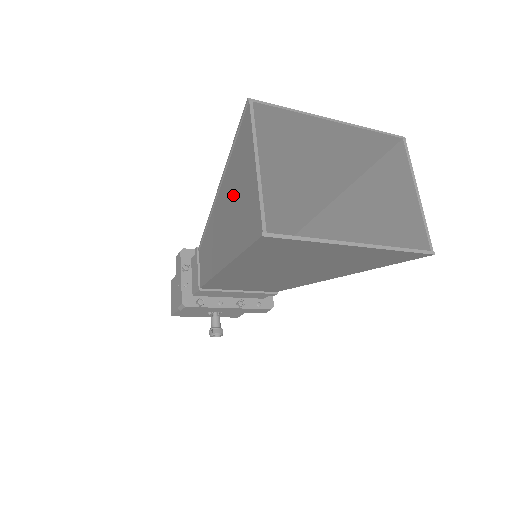
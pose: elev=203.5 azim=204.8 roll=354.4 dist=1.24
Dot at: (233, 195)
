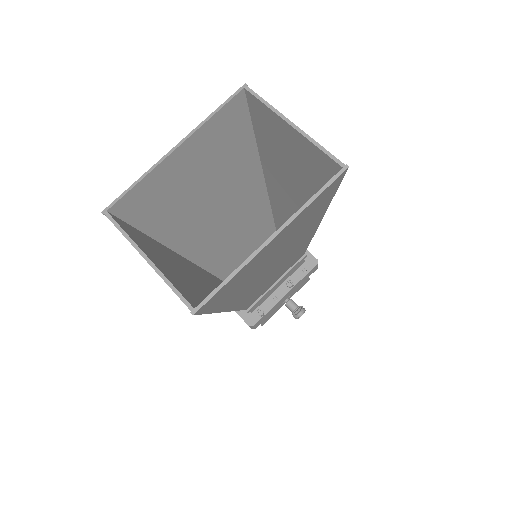
Dot at: occluded
